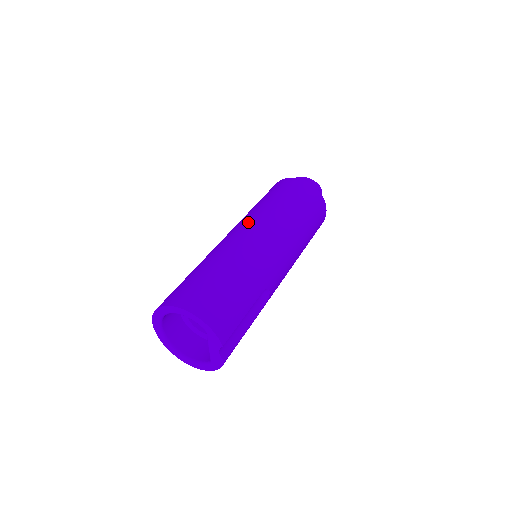
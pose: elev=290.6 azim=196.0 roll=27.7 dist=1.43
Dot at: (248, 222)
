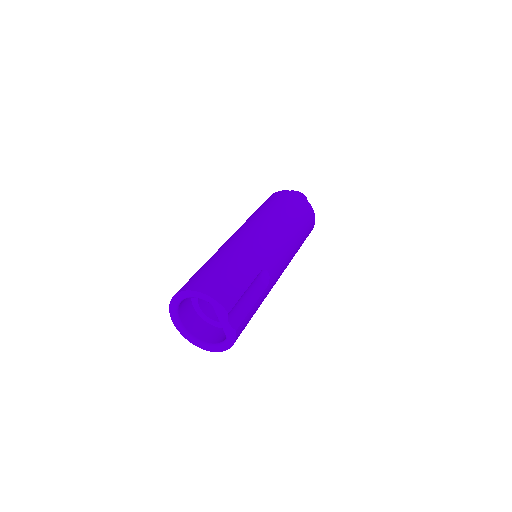
Dot at: (240, 228)
